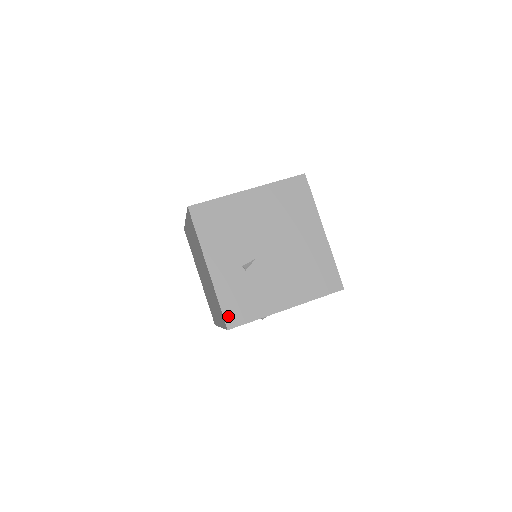
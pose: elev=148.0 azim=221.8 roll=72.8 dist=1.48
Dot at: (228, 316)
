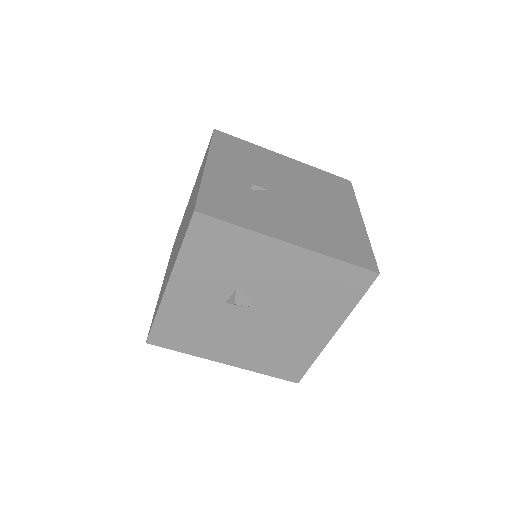
Dot at: (204, 202)
